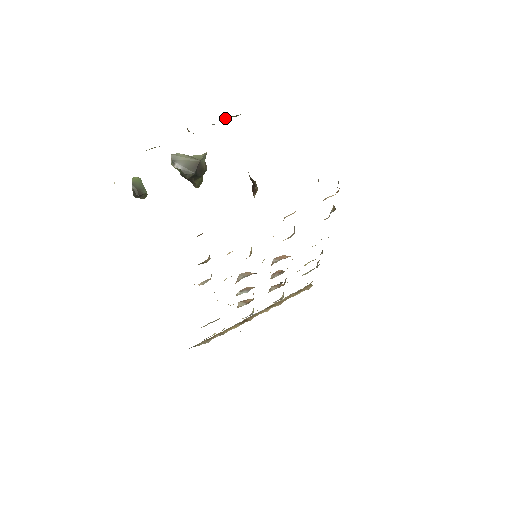
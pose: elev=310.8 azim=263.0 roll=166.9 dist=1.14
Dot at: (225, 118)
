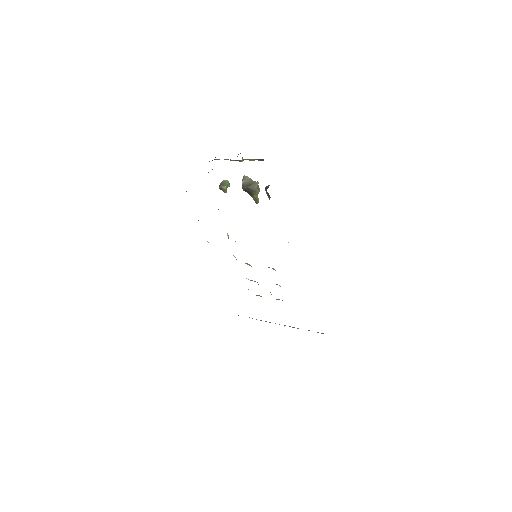
Dot at: (254, 159)
